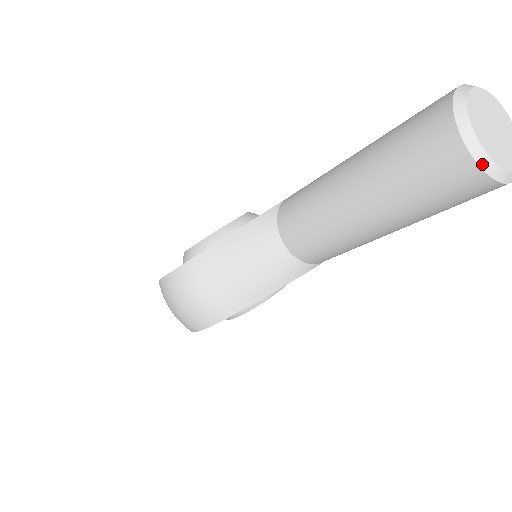
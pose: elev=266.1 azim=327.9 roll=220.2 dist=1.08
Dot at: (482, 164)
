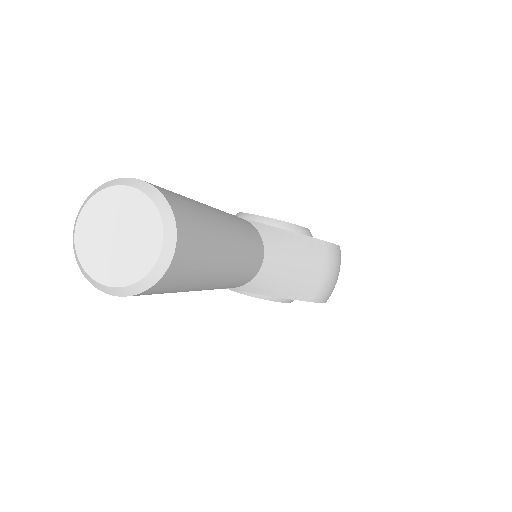
Dot at: (74, 244)
